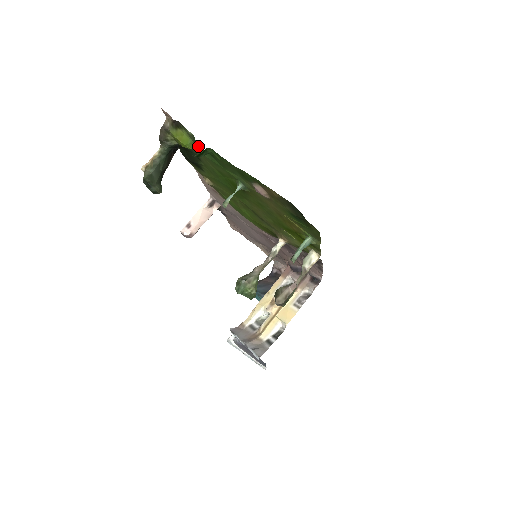
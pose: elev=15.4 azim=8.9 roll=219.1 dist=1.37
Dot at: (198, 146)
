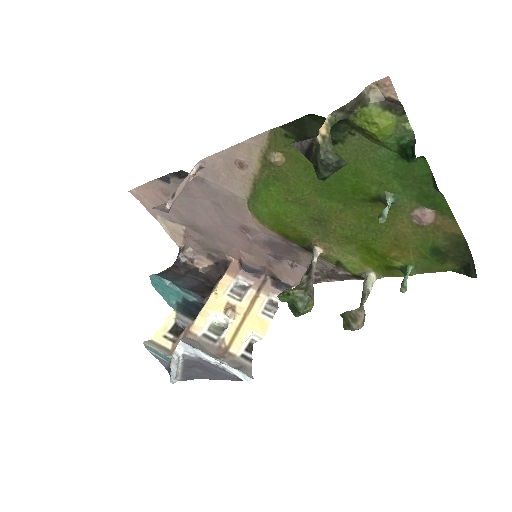
Dot at: (397, 143)
